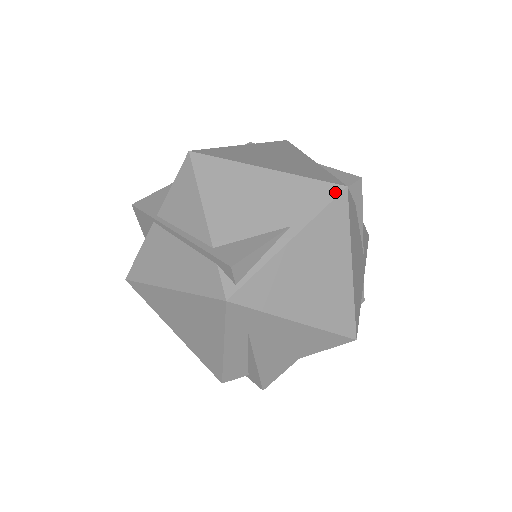
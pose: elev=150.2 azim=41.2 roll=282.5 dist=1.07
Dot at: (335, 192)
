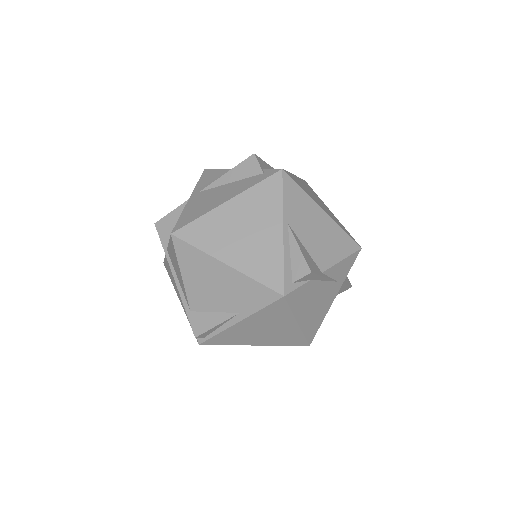
Dot at: (274, 298)
